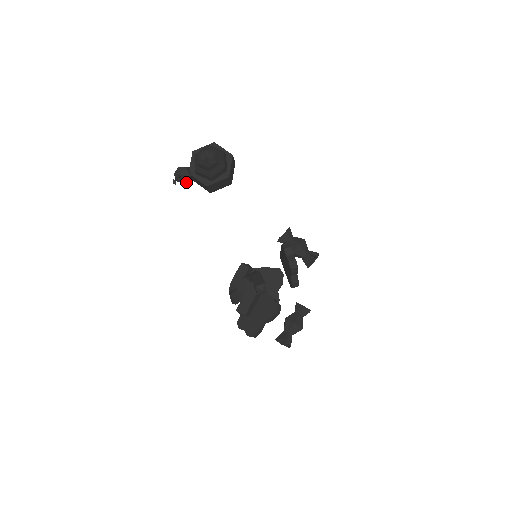
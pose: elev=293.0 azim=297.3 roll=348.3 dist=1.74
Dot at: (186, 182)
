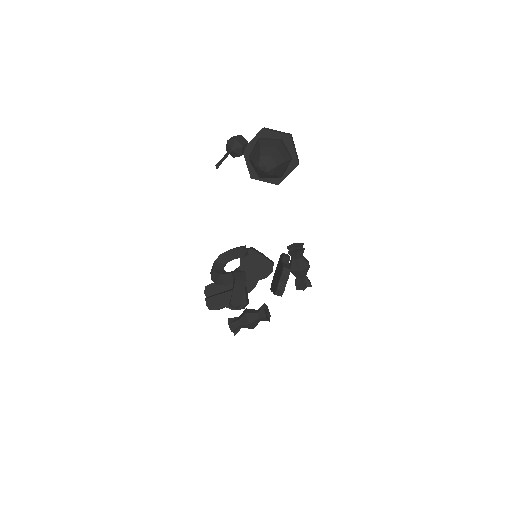
Dot at: (234, 156)
